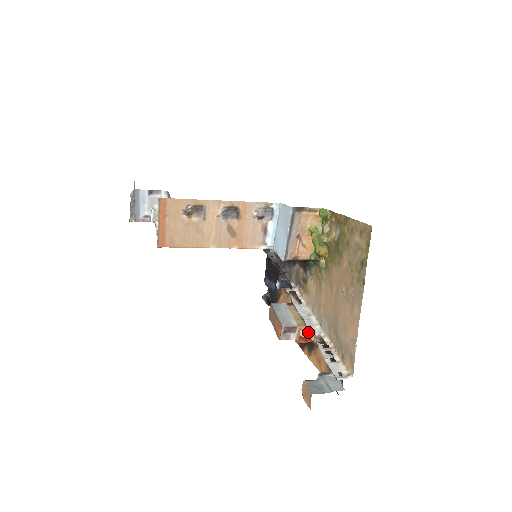
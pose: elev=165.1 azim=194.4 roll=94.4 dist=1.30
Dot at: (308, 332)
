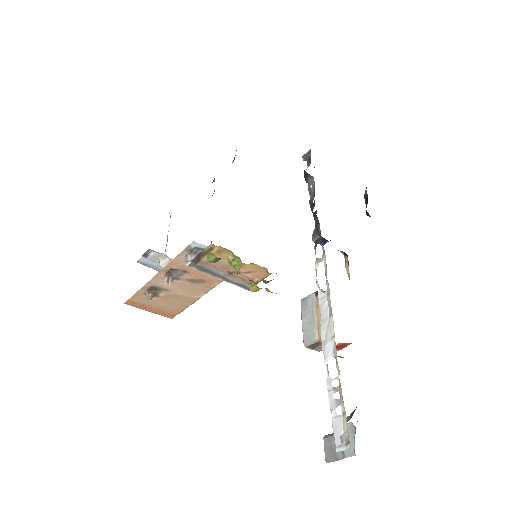
Dot at: (327, 350)
